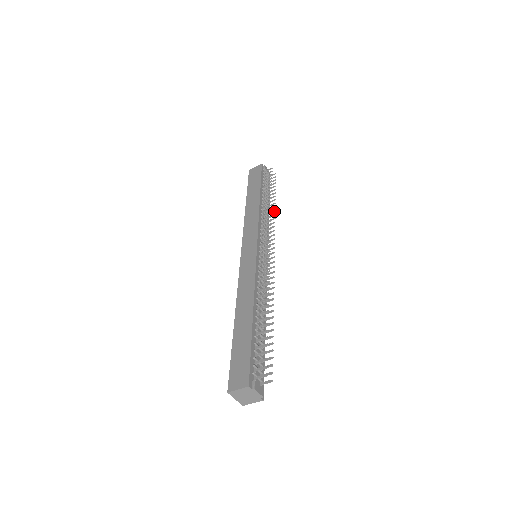
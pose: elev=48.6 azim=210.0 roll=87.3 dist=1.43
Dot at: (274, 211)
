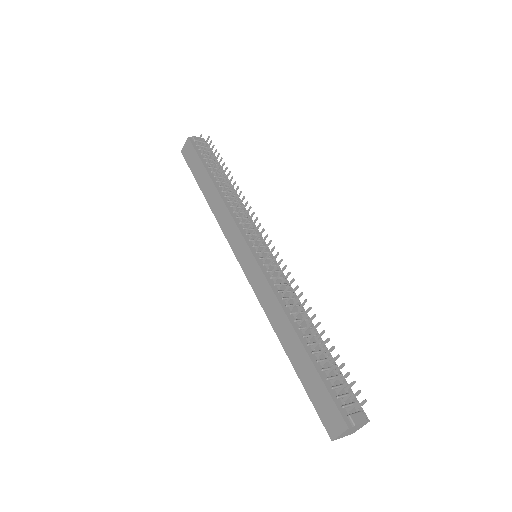
Dot at: (238, 188)
